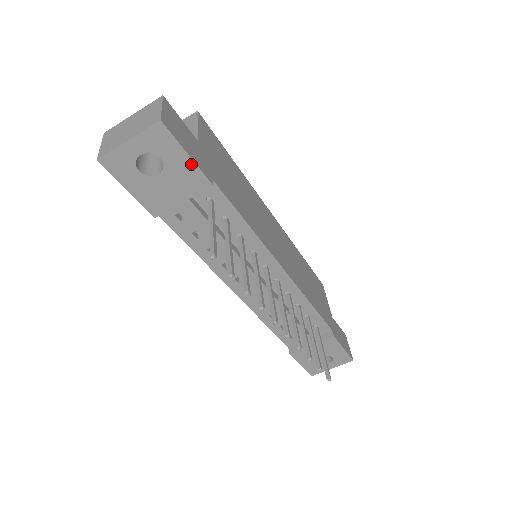
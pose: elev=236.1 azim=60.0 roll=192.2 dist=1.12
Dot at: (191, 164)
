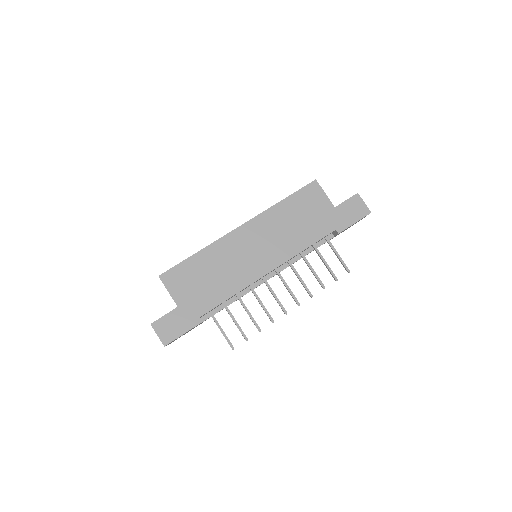
Dot at: occluded
